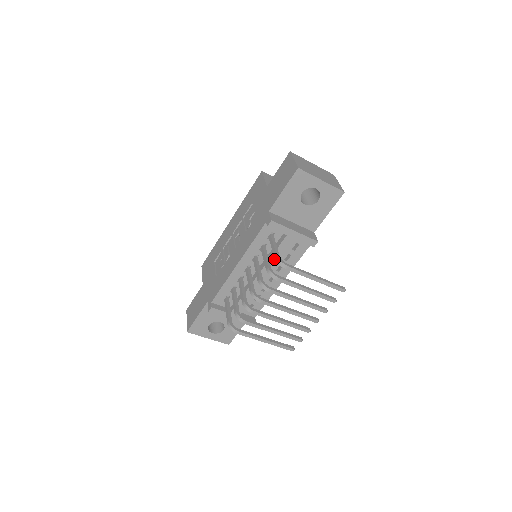
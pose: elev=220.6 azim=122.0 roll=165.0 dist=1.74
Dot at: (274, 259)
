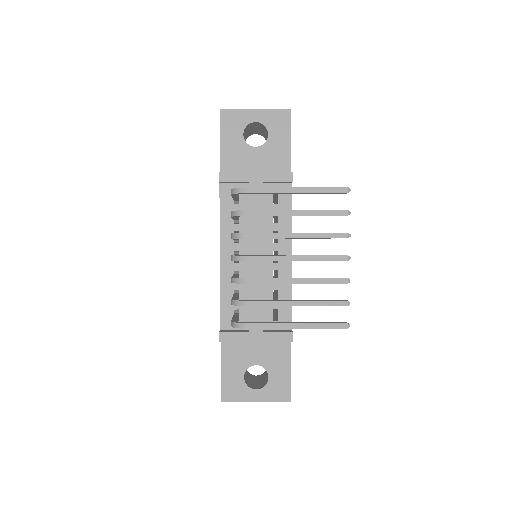
Dot at: (255, 222)
